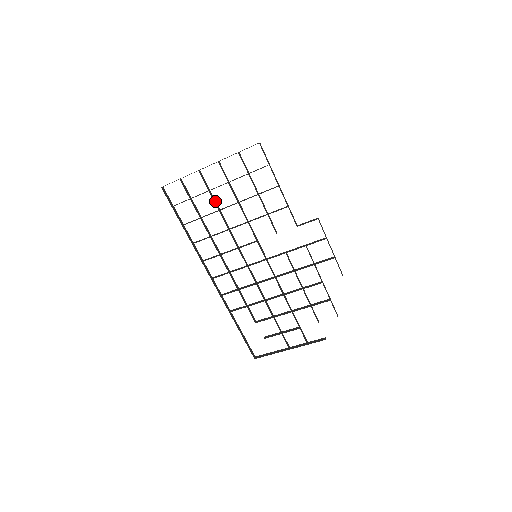
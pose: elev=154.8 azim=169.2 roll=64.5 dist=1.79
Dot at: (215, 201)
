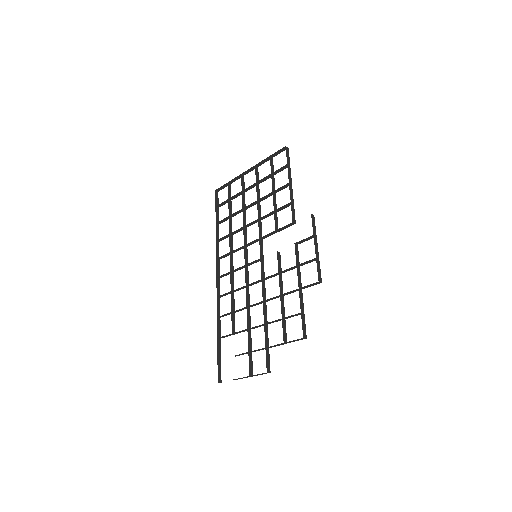
Dot at: (244, 201)
